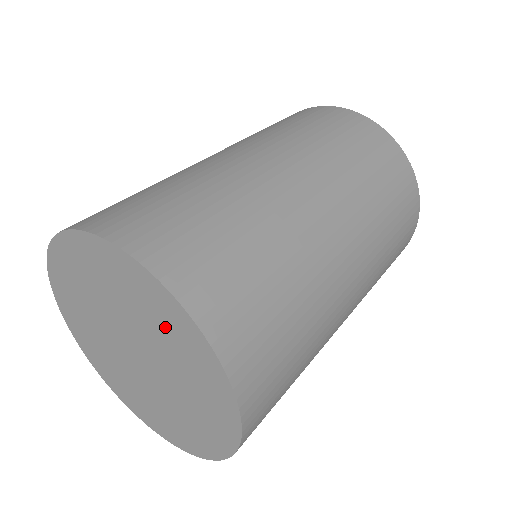
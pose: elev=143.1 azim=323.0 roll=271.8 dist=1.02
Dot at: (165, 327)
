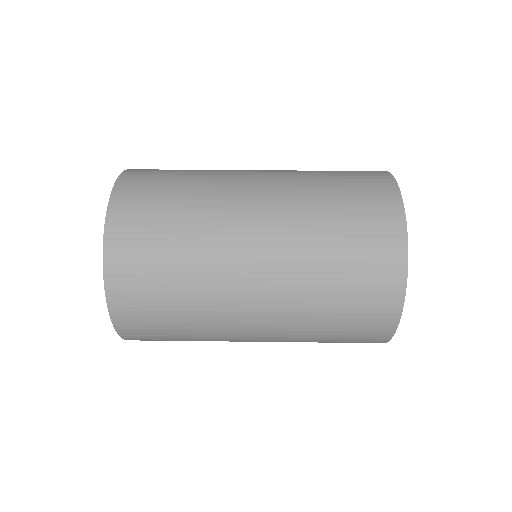
Dot at: occluded
